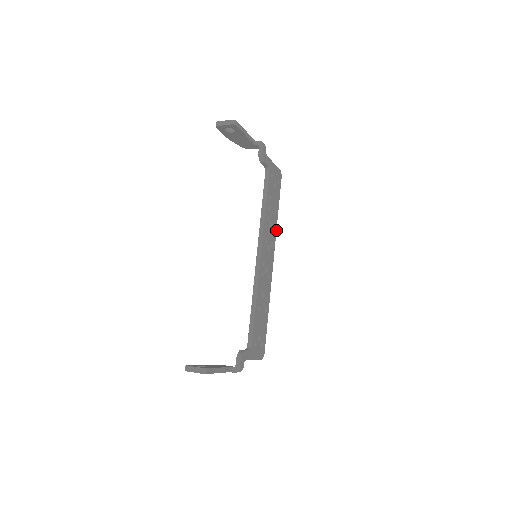
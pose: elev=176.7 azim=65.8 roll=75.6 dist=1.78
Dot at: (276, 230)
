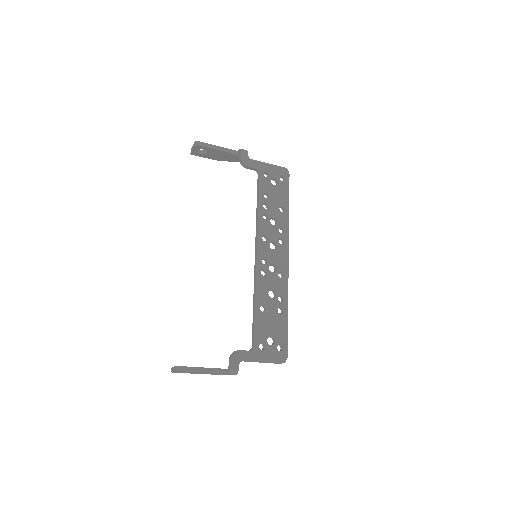
Dot at: (288, 226)
